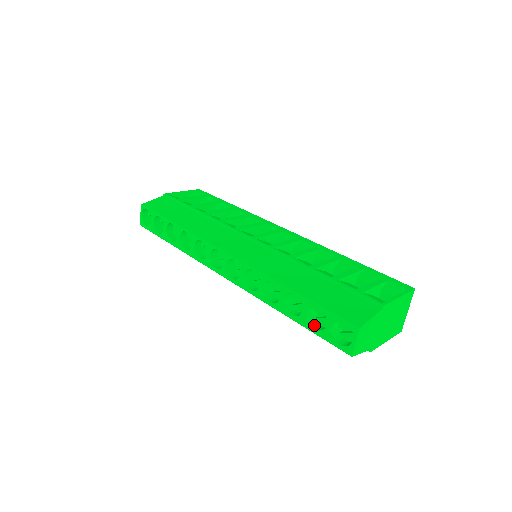
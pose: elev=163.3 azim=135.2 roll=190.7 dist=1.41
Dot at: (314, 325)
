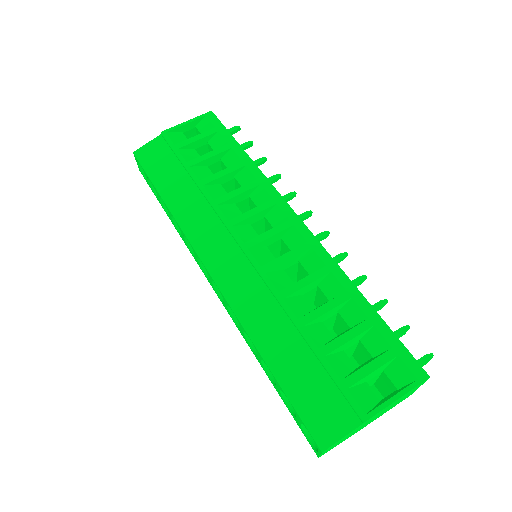
Dot at: occluded
